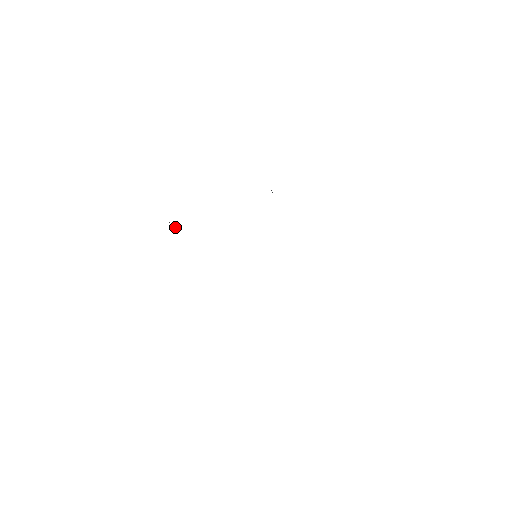
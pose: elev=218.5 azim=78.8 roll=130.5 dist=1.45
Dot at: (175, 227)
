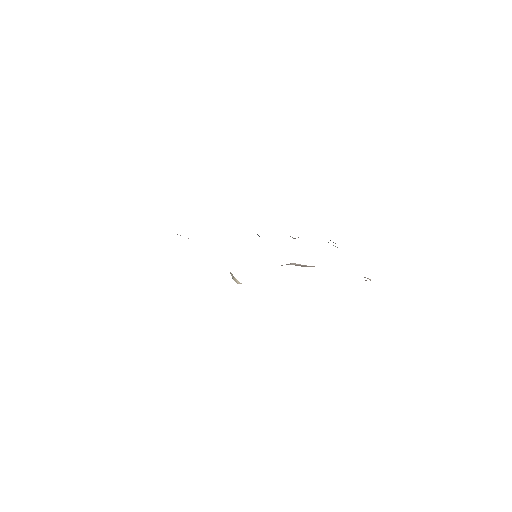
Dot at: occluded
